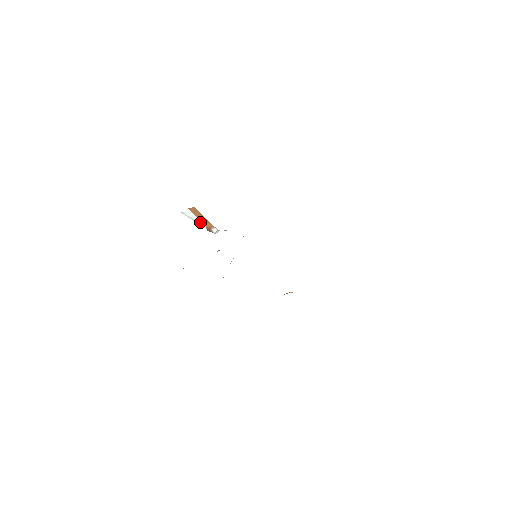
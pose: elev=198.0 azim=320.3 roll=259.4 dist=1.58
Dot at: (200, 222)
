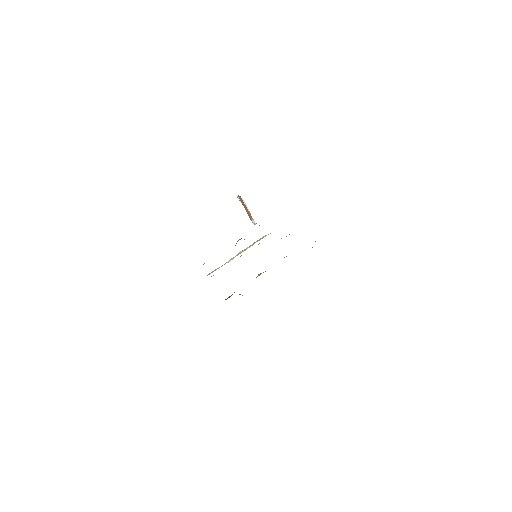
Dot at: (248, 210)
